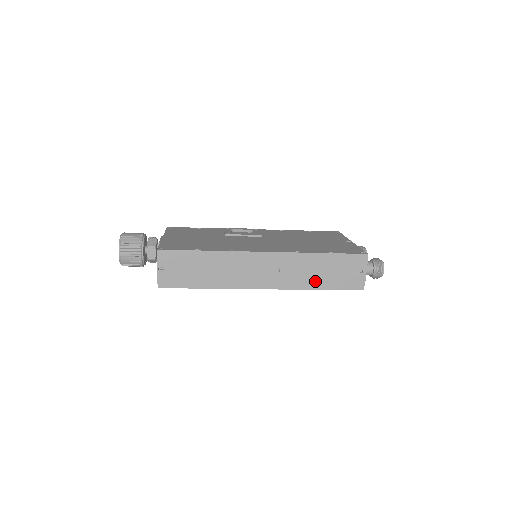
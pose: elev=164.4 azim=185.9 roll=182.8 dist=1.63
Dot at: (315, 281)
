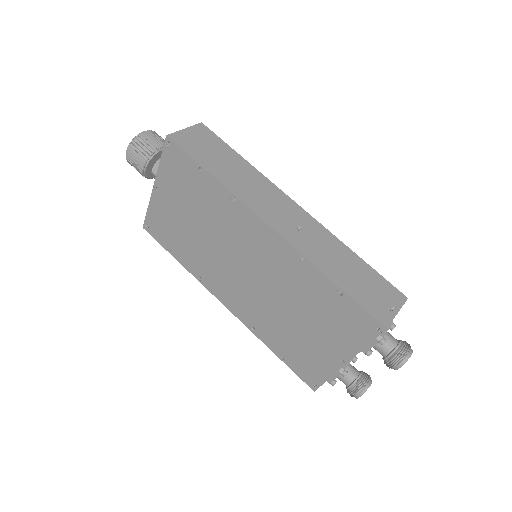
Dot at: (332, 269)
